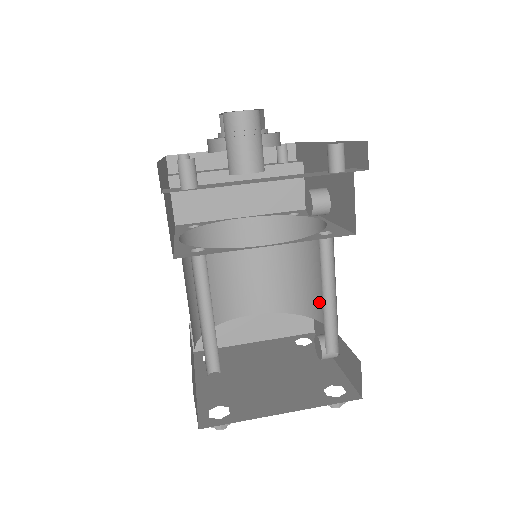
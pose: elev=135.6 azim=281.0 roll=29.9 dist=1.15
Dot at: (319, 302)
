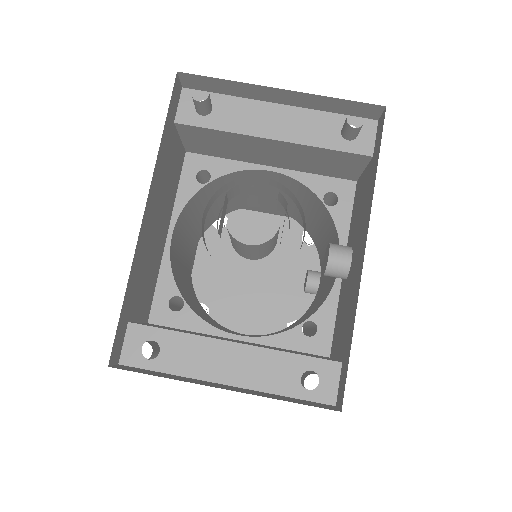
Dot at: (323, 259)
